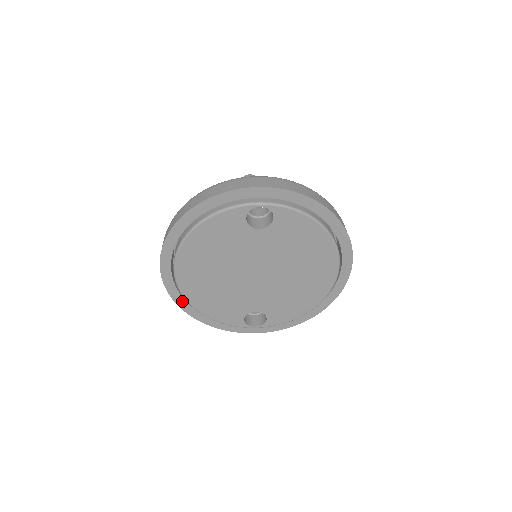
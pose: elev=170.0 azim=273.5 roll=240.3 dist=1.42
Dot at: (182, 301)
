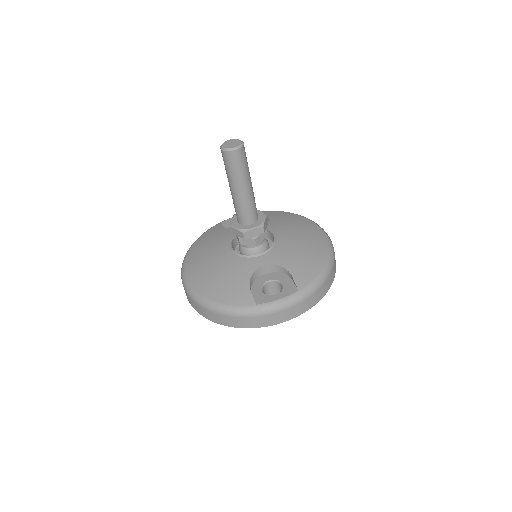
Dot at: occluded
